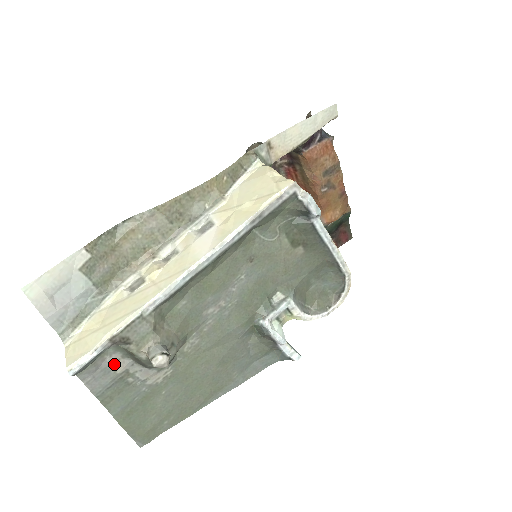
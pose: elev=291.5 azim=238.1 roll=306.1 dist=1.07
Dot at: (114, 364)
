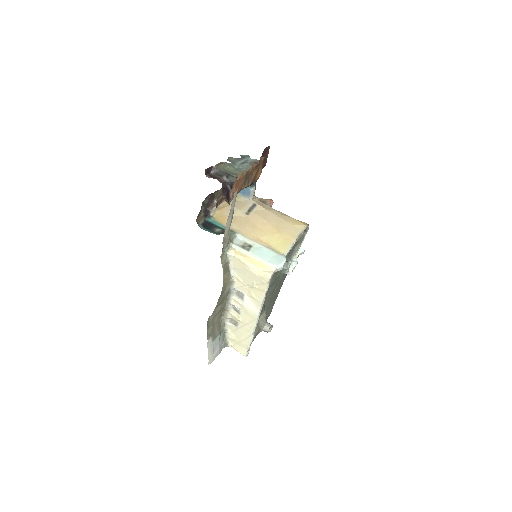
Dot at: occluded
